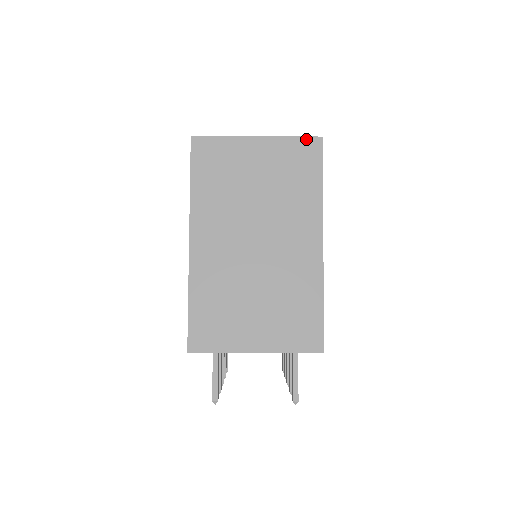
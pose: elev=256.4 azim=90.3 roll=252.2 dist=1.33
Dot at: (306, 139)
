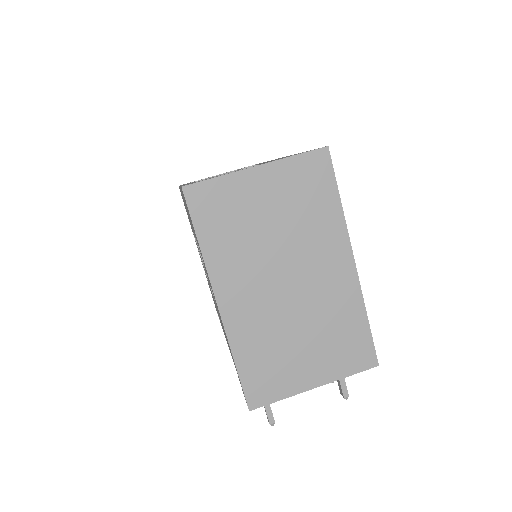
Dot at: (311, 154)
